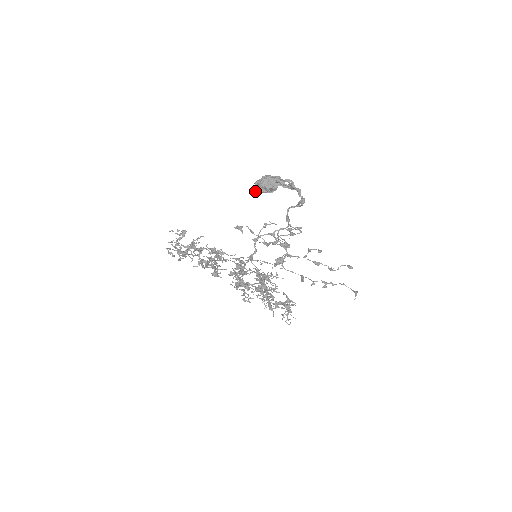
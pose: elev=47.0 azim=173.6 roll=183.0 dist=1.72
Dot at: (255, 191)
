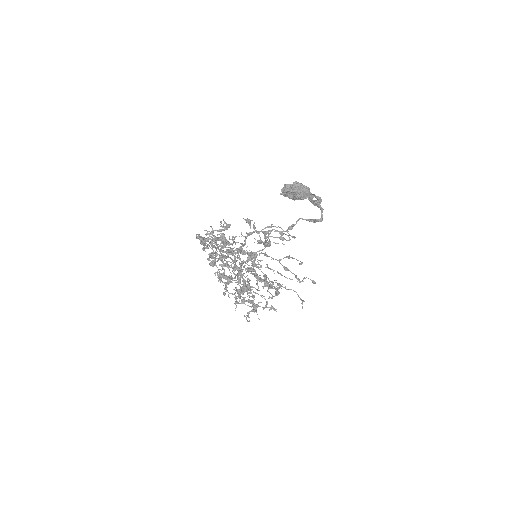
Dot at: (283, 193)
